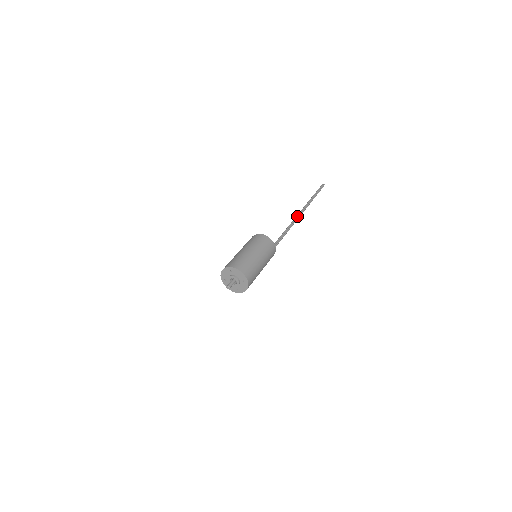
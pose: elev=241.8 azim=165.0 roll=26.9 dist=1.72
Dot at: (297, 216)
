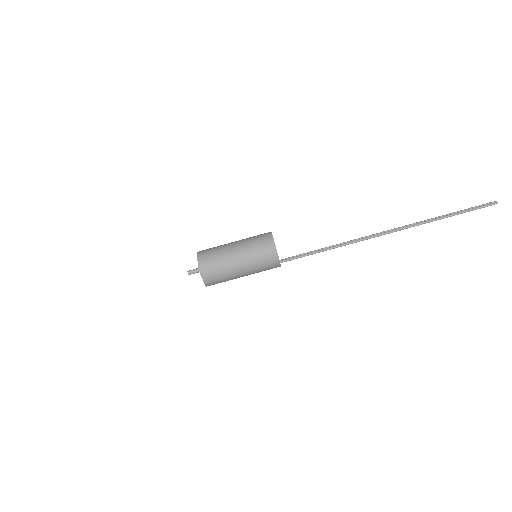
Dot at: (382, 232)
